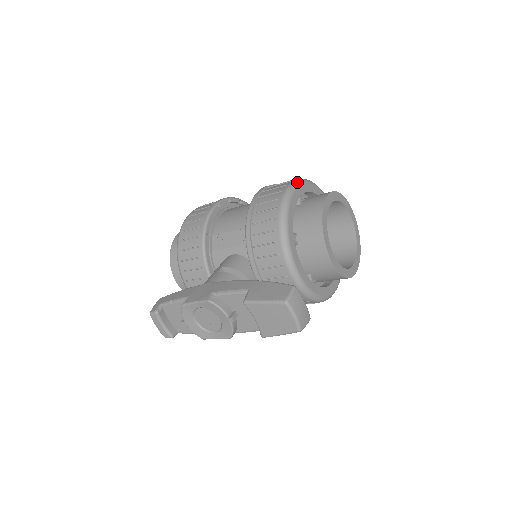
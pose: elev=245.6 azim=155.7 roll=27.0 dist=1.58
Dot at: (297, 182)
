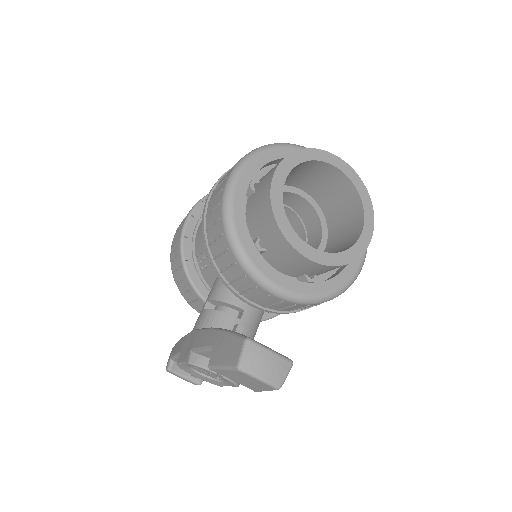
Dot at: (239, 165)
